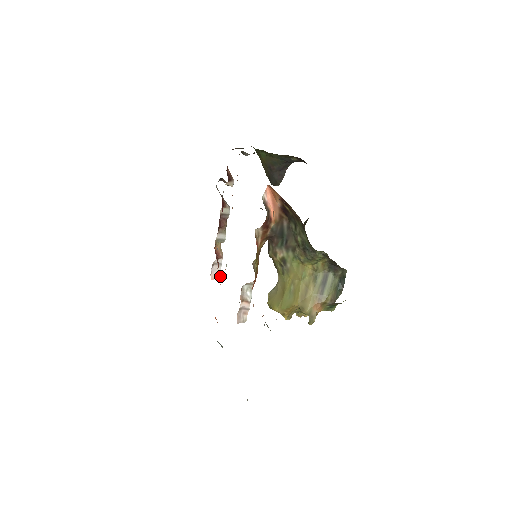
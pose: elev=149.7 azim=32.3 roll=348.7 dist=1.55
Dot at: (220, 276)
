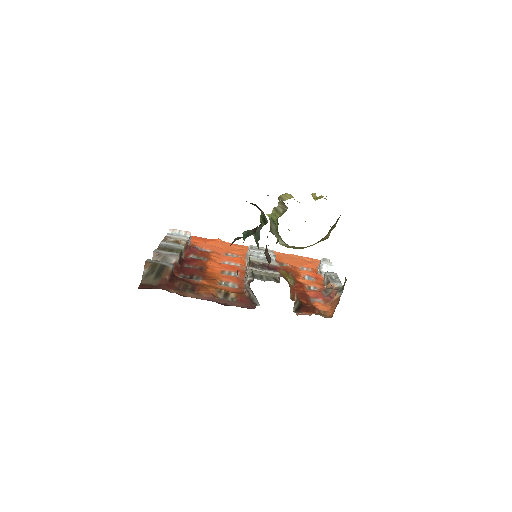
Dot at: (190, 235)
